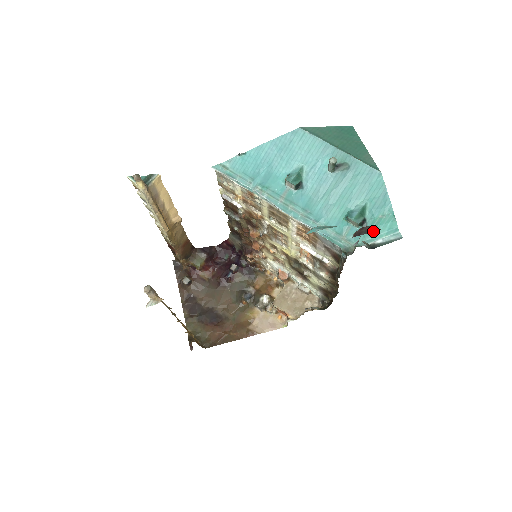
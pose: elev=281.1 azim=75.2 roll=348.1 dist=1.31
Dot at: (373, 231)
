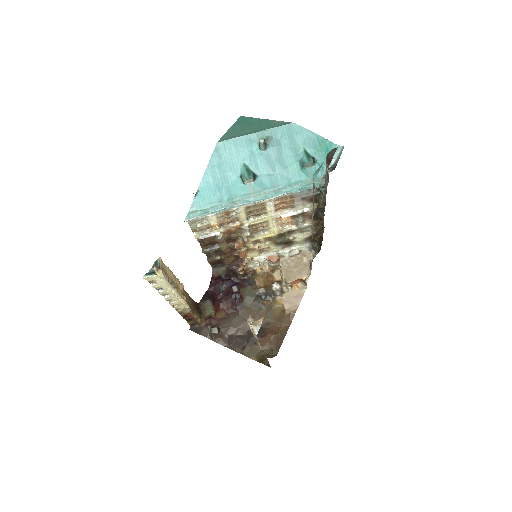
Dot at: (334, 152)
